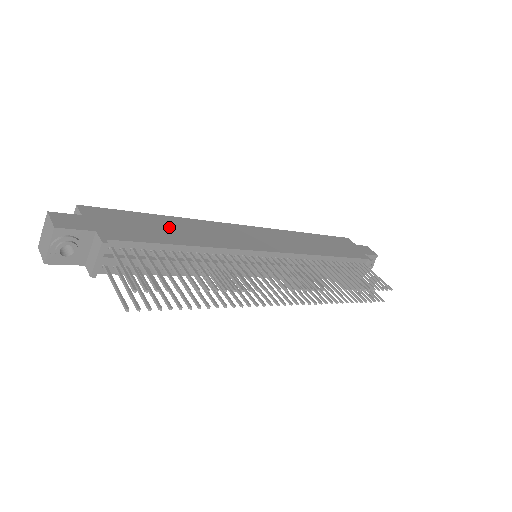
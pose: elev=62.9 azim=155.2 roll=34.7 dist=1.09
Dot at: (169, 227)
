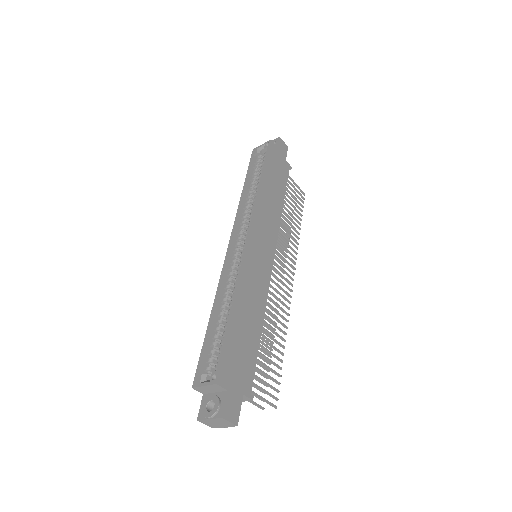
Dot at: (245, 323)
